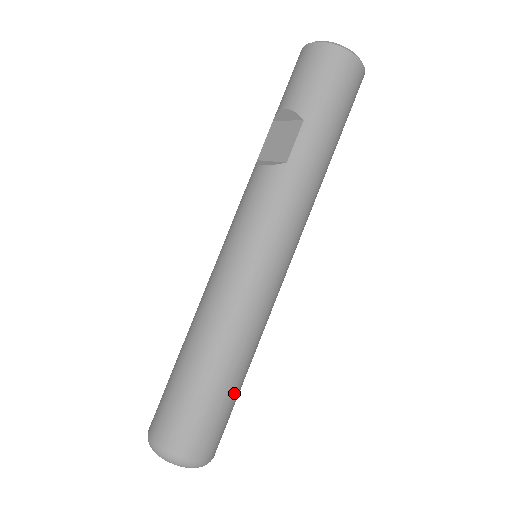
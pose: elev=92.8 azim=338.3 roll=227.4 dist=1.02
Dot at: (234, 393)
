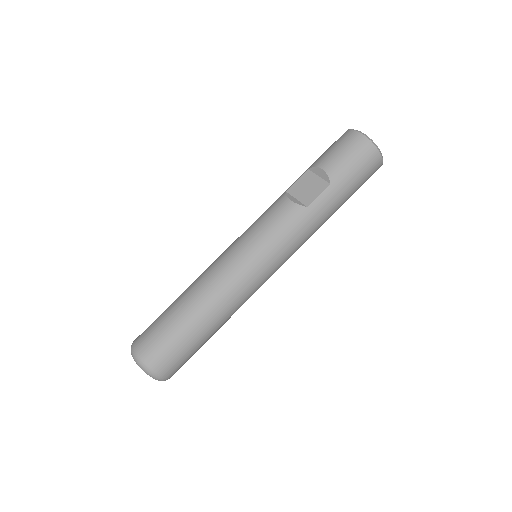
Dot at: (204, 342)
